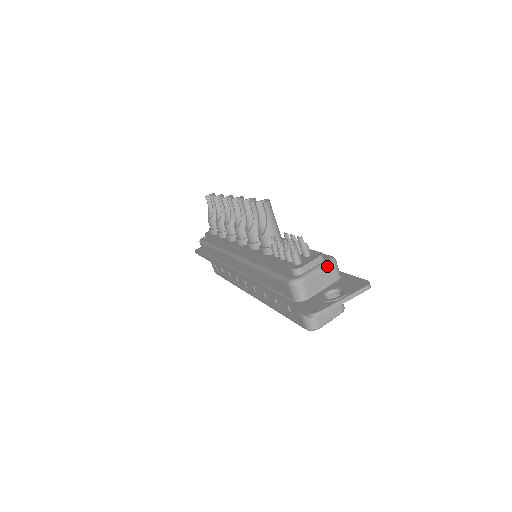
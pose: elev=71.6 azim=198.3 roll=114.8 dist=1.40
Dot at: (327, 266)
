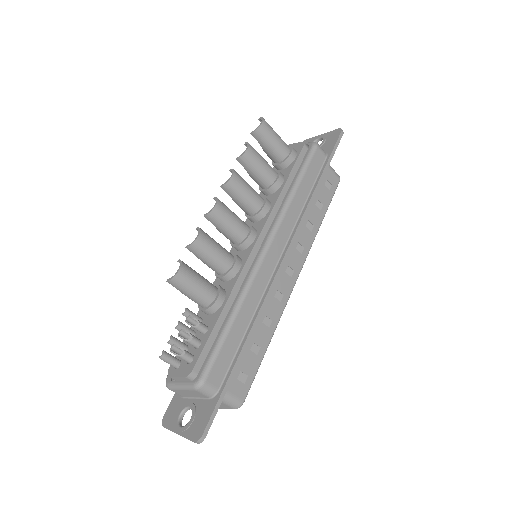
Dot at: (189, 389)
